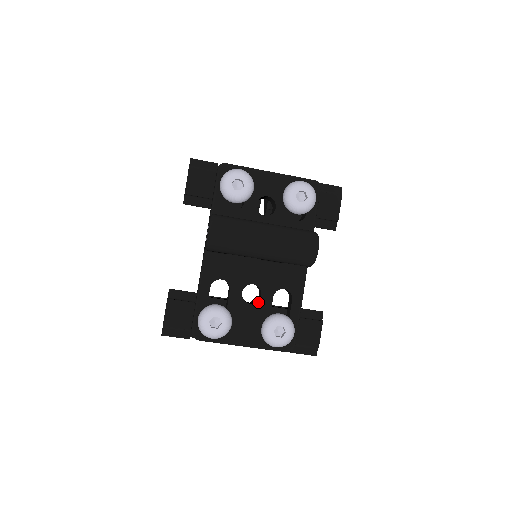
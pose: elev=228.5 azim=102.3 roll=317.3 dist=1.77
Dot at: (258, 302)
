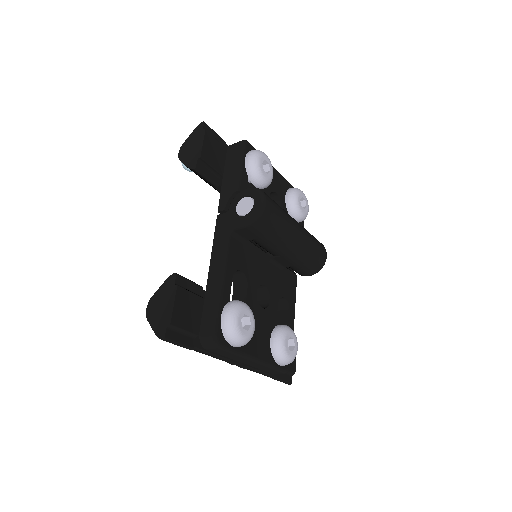
Dot at: (268, 307)
